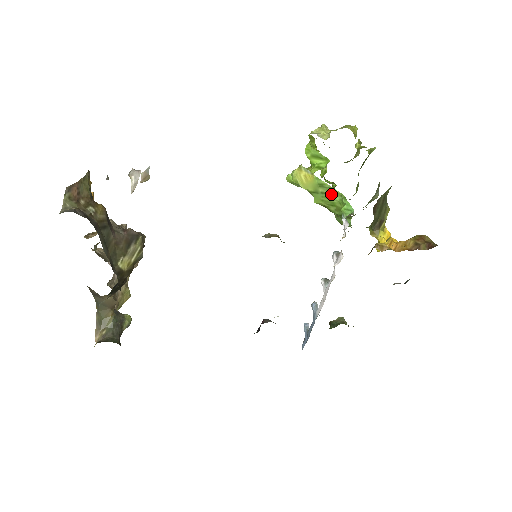
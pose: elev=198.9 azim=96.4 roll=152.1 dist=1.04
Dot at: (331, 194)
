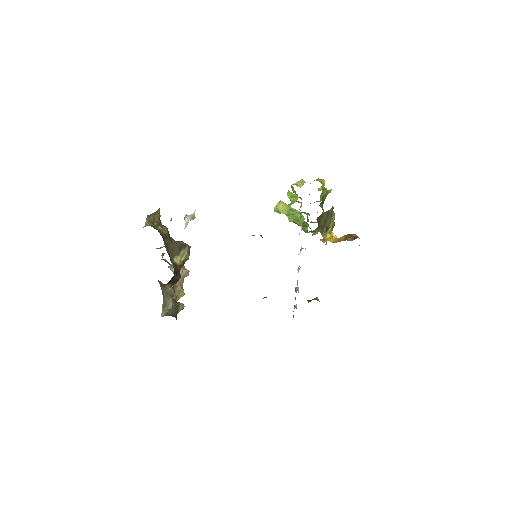
Dot at: (296, 214)
